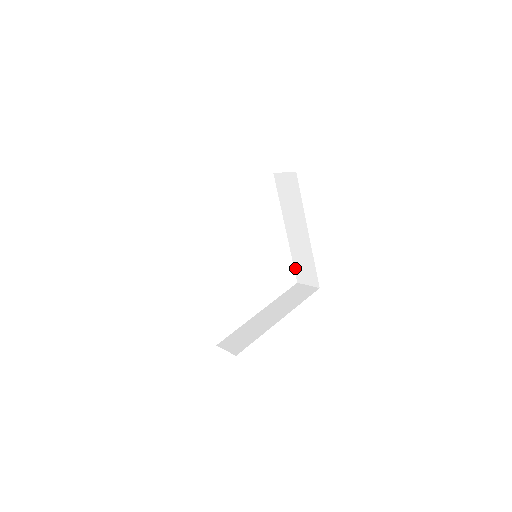
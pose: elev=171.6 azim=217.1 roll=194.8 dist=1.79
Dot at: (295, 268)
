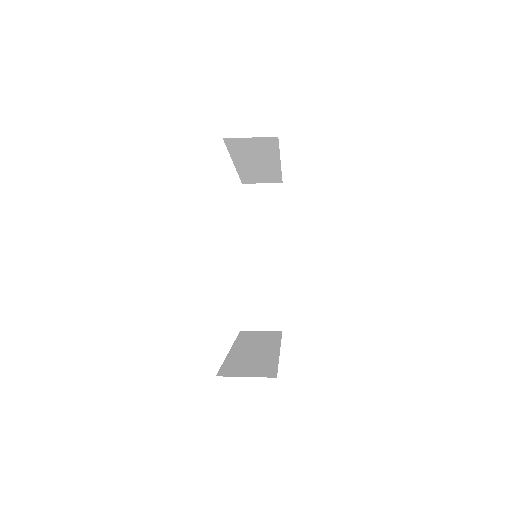
Dot at: (243, 308)
